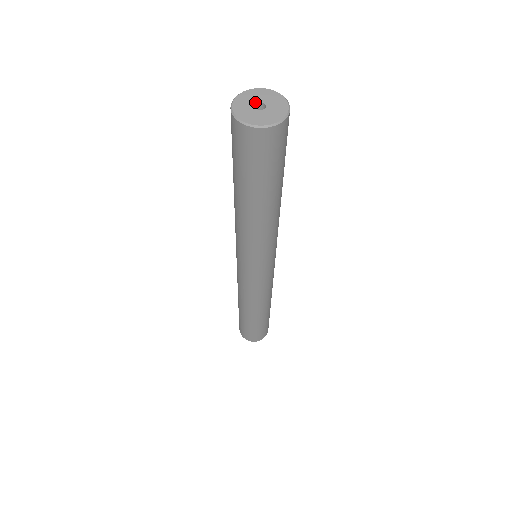
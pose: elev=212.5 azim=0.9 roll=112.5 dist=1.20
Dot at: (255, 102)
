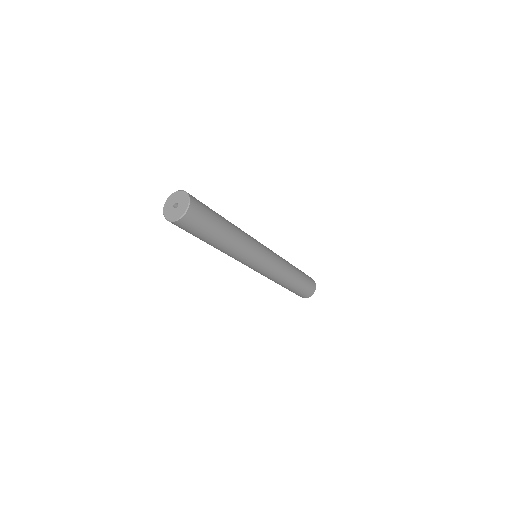
Dot at: (172, 207)
